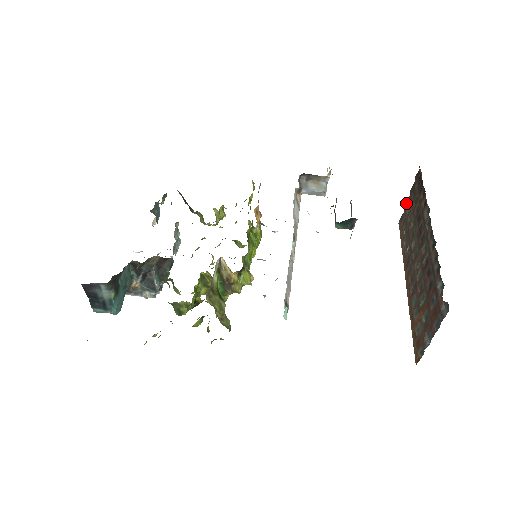
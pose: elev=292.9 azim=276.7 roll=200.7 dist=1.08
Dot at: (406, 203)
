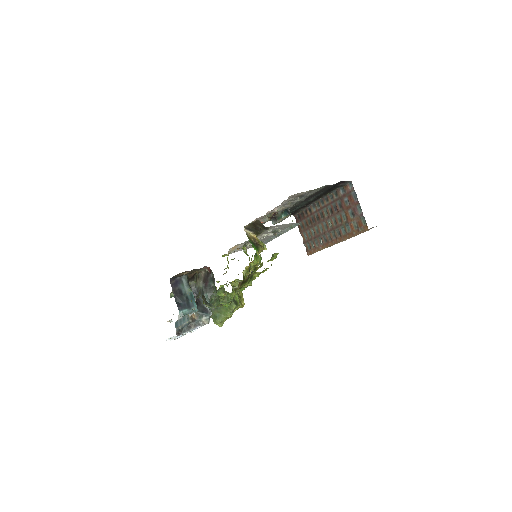
Dot at: (303, 241)
